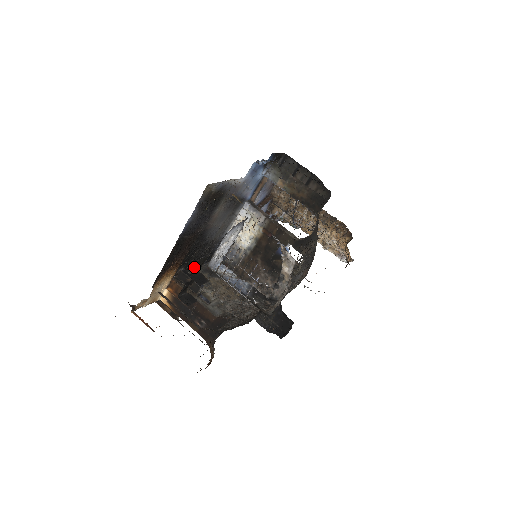
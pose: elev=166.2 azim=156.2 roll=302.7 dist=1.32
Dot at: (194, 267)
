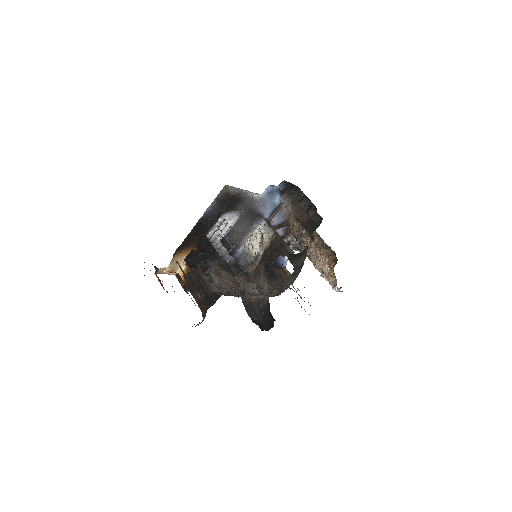
Dot at: (200, 239)
